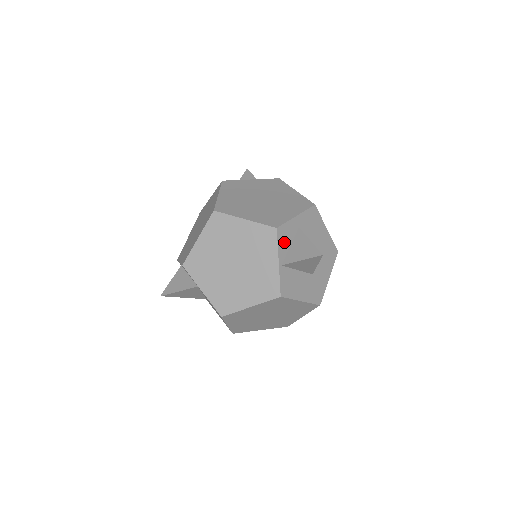
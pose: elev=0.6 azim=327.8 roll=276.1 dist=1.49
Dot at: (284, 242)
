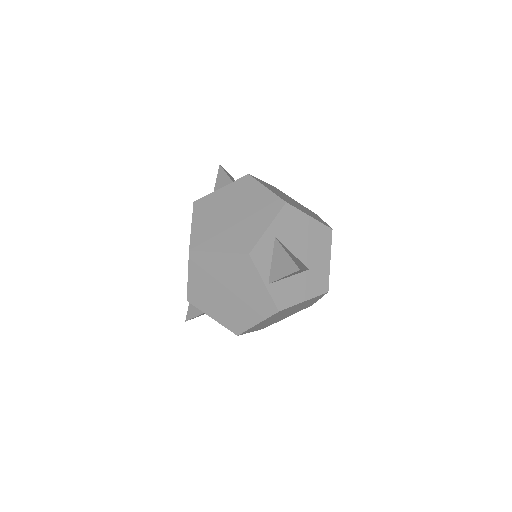
Dot at: (263, 261)
